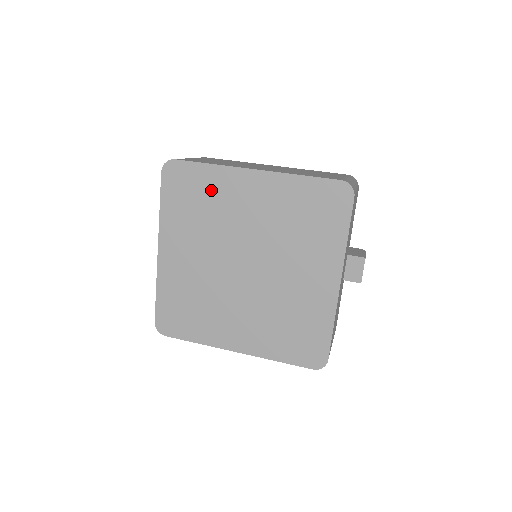
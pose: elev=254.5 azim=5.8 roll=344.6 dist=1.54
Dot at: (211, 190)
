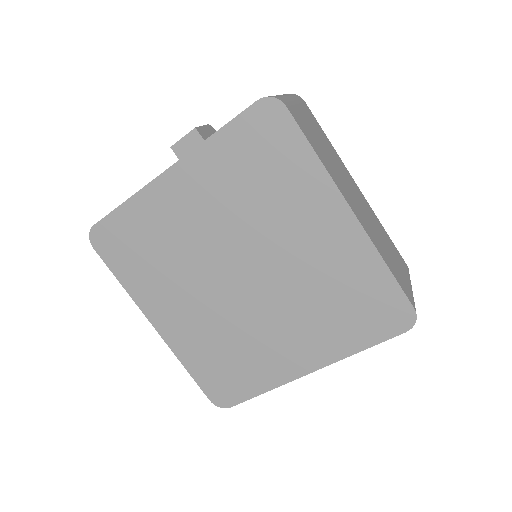
Dot at: (289, 180)
